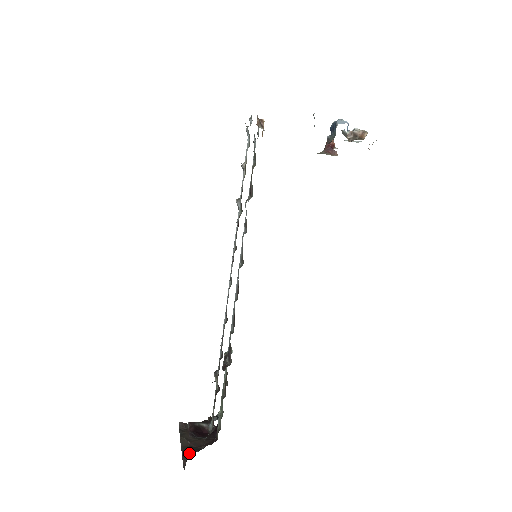
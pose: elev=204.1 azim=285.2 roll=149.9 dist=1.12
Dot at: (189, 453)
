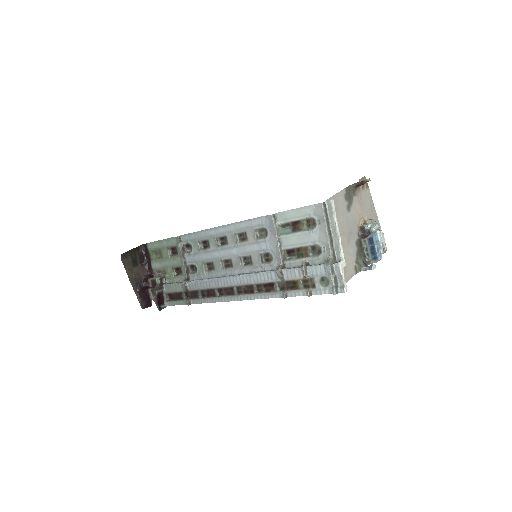
Dot at: (138, 288)
